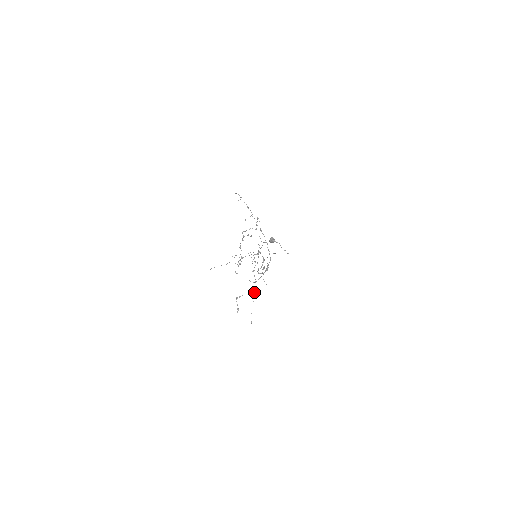
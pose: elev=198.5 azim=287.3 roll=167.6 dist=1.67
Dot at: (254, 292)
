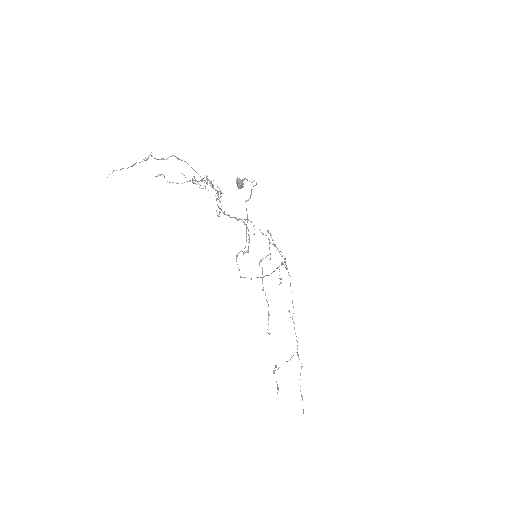
Dot at: (299, 359)
